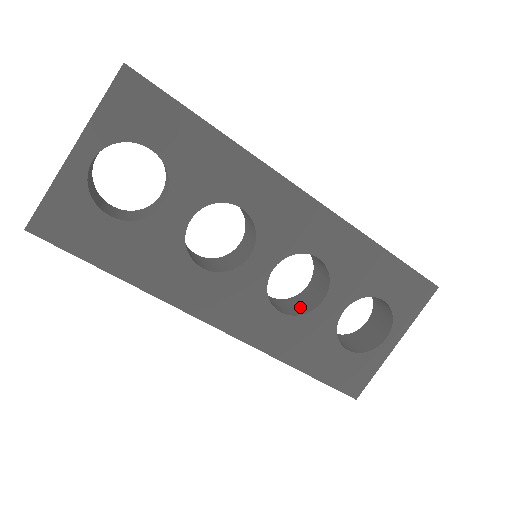
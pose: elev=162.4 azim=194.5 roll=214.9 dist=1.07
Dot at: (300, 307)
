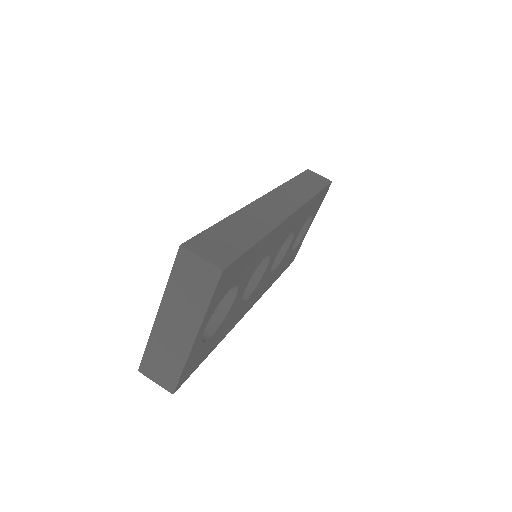
Dot at: occluded
